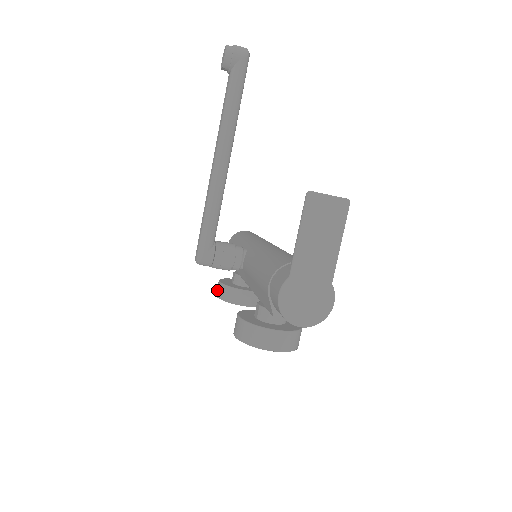
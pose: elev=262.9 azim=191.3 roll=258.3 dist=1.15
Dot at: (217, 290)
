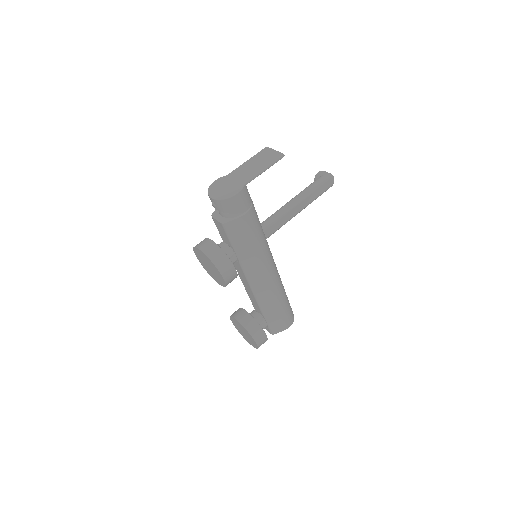
Dot at: occluded
